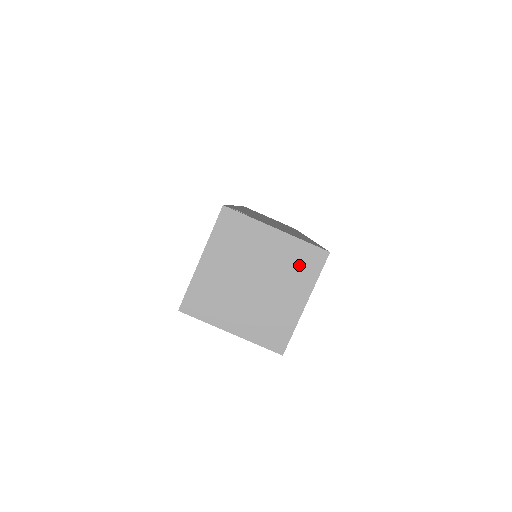
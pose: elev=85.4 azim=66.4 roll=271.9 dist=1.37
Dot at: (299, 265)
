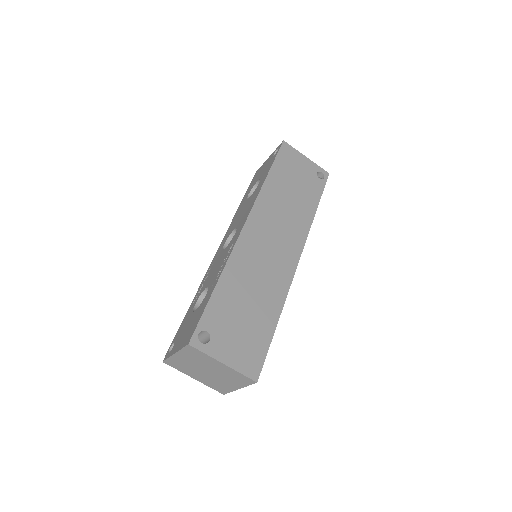
Dot at: (237, 378)
